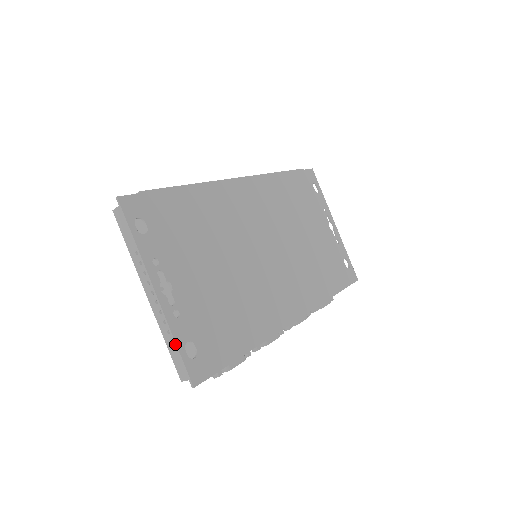
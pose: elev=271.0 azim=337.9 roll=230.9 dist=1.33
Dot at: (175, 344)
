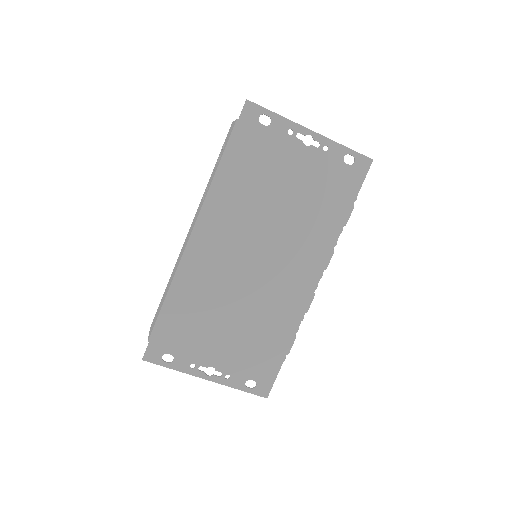
Dot at: occluded
